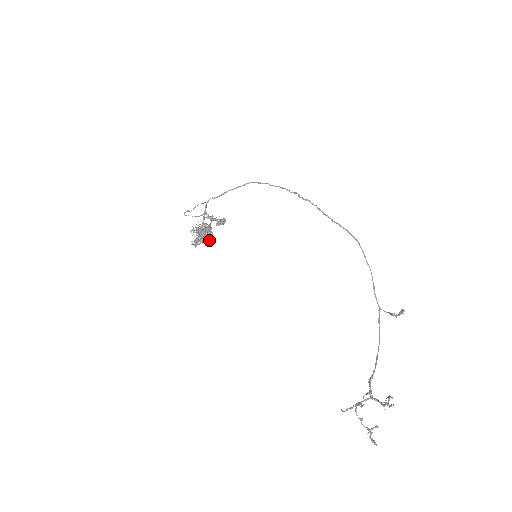
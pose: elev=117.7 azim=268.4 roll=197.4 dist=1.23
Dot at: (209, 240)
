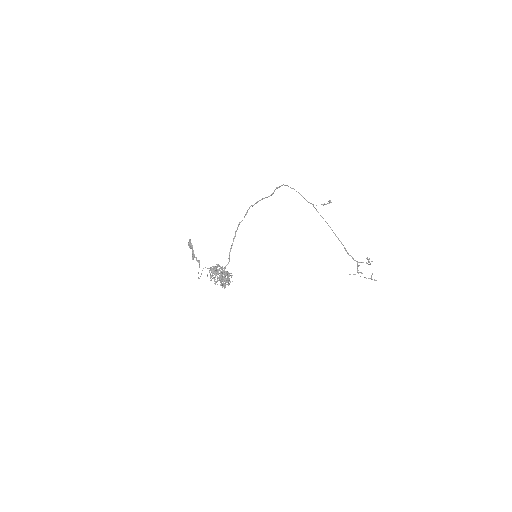
Dot at: occluded
